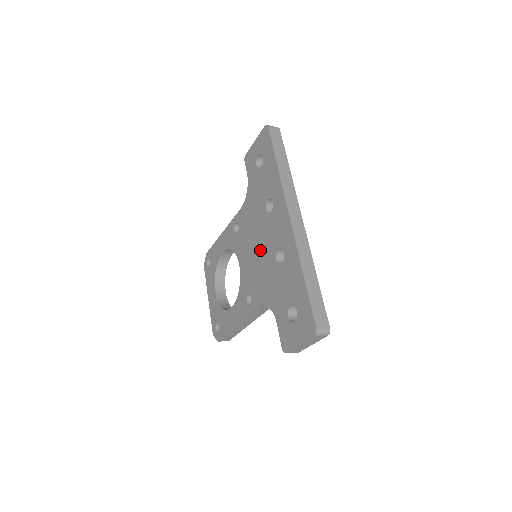
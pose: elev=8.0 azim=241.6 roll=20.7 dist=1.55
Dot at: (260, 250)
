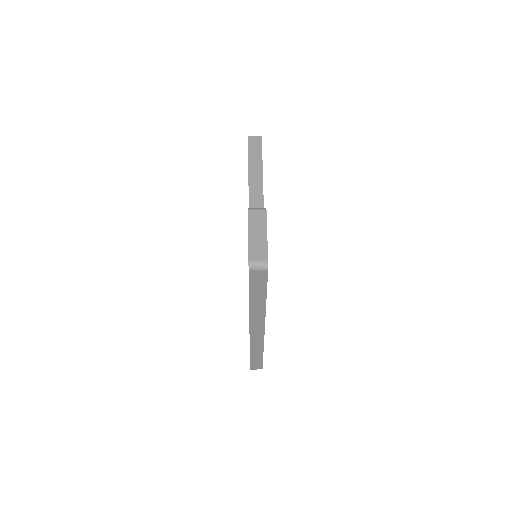
Dot at: occluded
